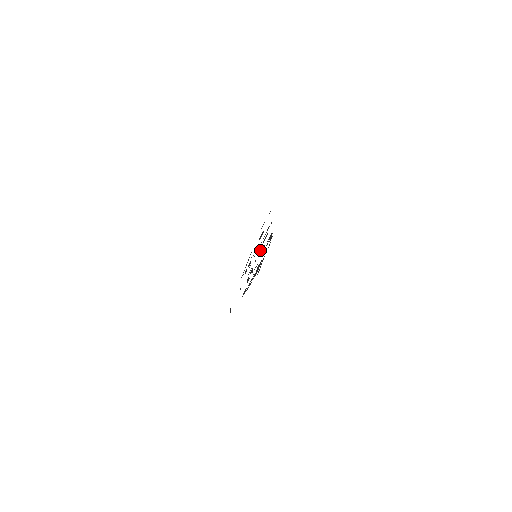
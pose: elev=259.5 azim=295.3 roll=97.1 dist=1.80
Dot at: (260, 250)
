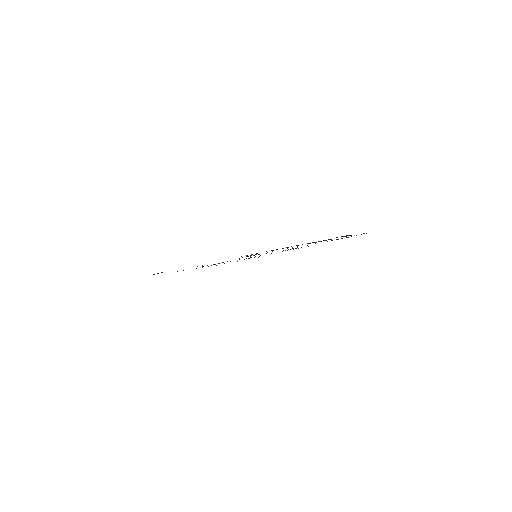
Dot at: occluded
